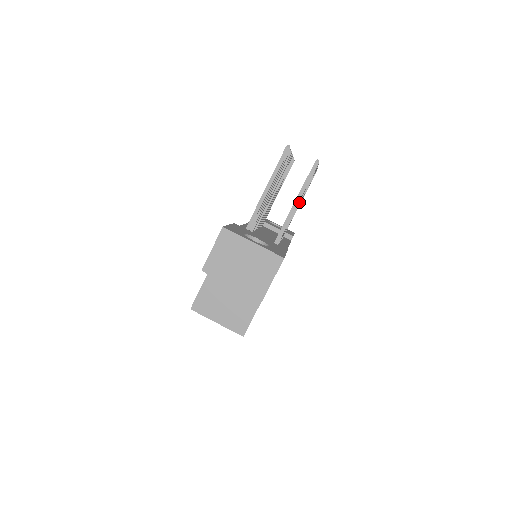
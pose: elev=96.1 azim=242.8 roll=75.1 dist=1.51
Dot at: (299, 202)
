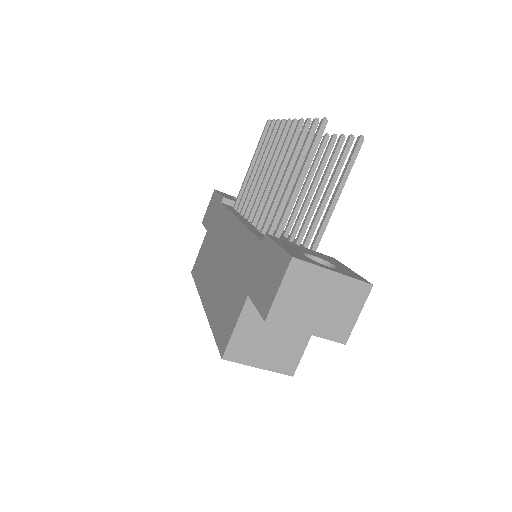
Dot at: (323, 188)
